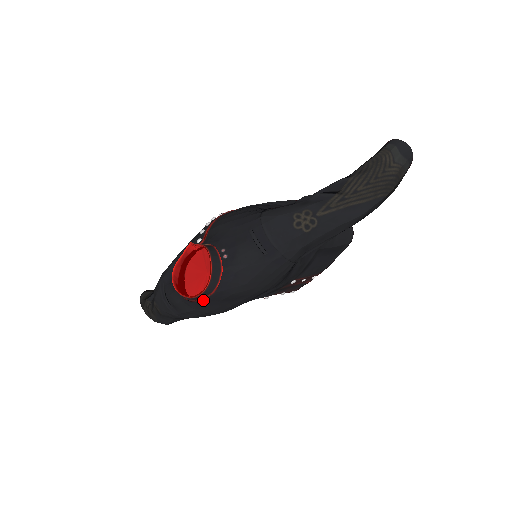
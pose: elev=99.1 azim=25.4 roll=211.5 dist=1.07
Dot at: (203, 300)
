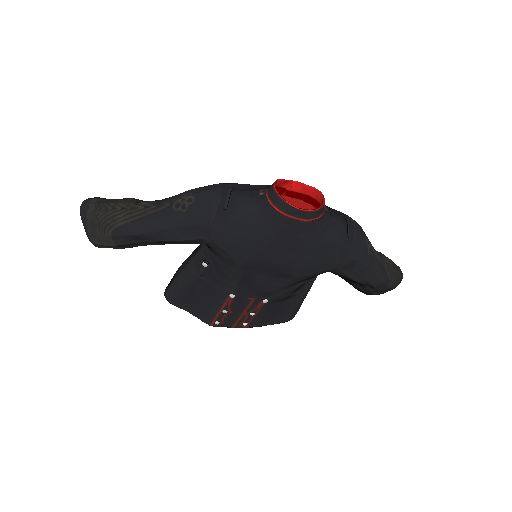
Dot at: (289, 220)
